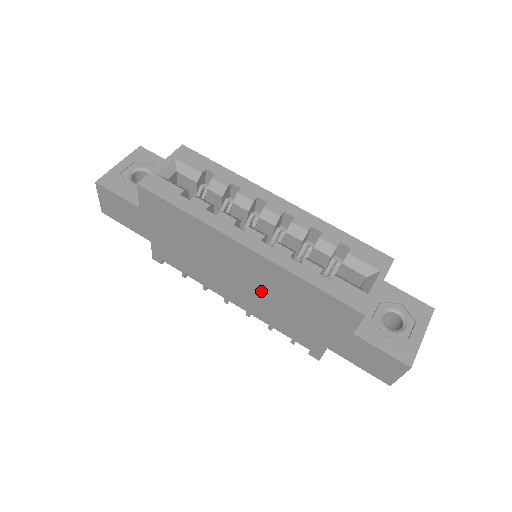
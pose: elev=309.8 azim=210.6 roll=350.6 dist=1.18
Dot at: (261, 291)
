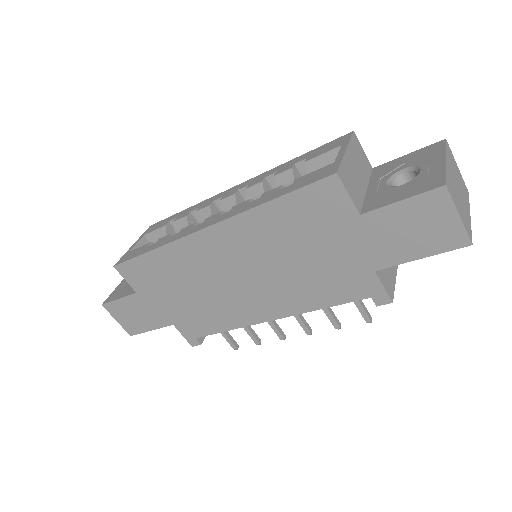
Dot at: (265, 269)
